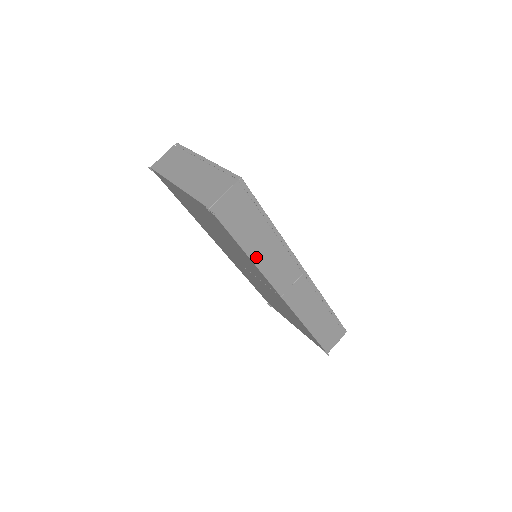
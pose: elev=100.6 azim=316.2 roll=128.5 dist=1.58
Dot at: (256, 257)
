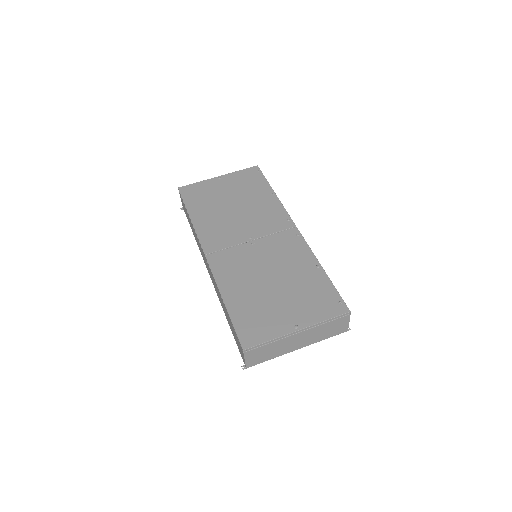
Dot at: occluded
